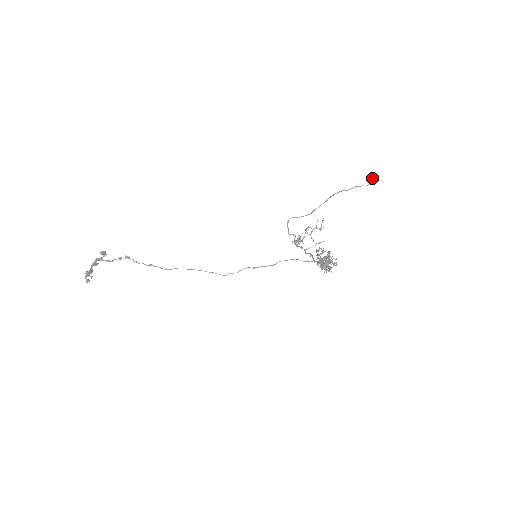
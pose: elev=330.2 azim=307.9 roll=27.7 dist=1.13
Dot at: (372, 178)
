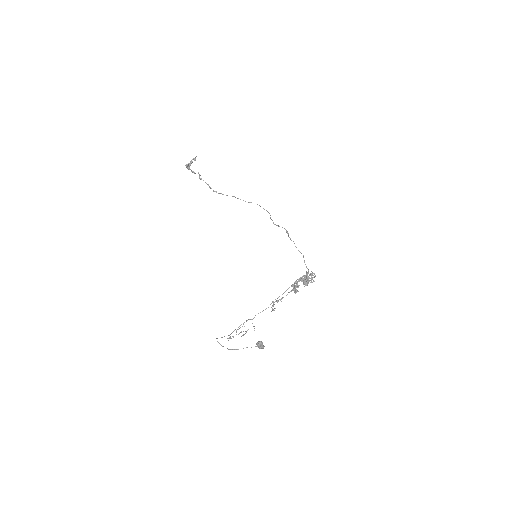
Dot at: (258, 347)
